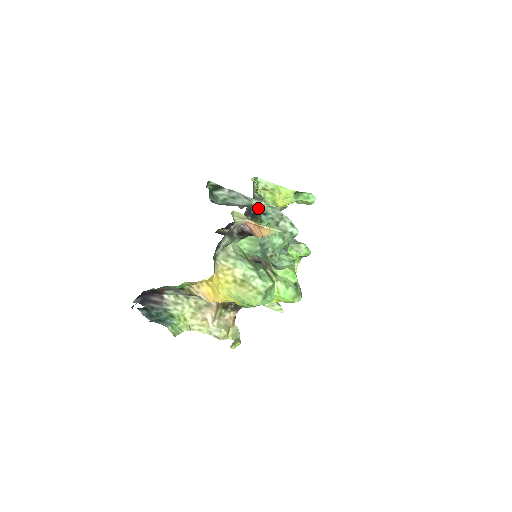
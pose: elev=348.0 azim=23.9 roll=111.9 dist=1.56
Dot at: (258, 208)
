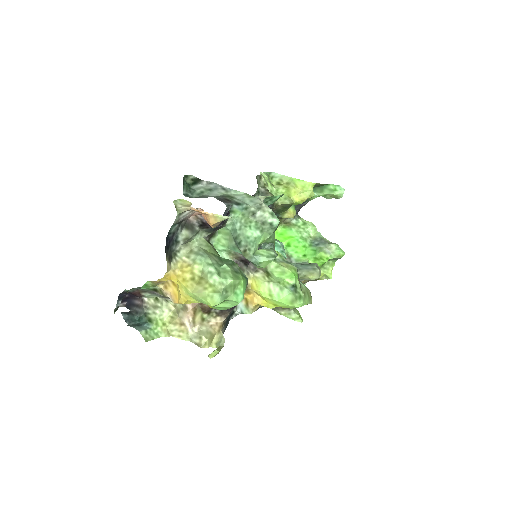
Dot at: (232, 198)
